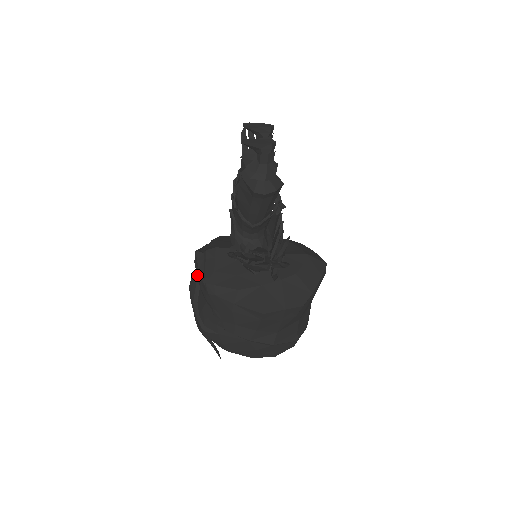
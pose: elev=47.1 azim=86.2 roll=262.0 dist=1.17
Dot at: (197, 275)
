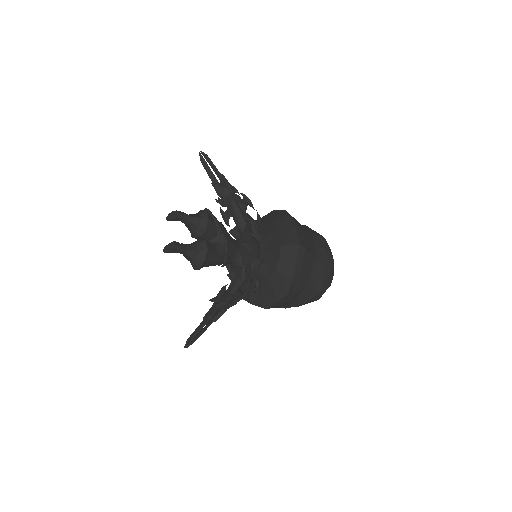
Dot at: occluded
